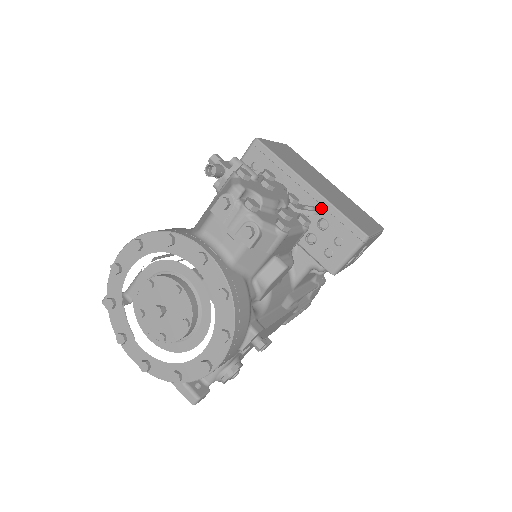
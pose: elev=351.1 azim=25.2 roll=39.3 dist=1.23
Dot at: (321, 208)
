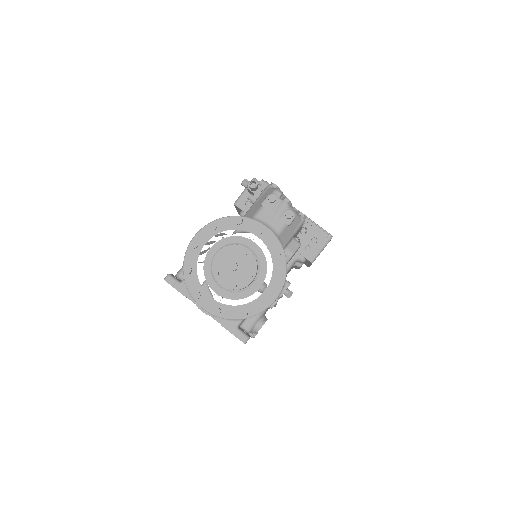
Dot at: occluded
